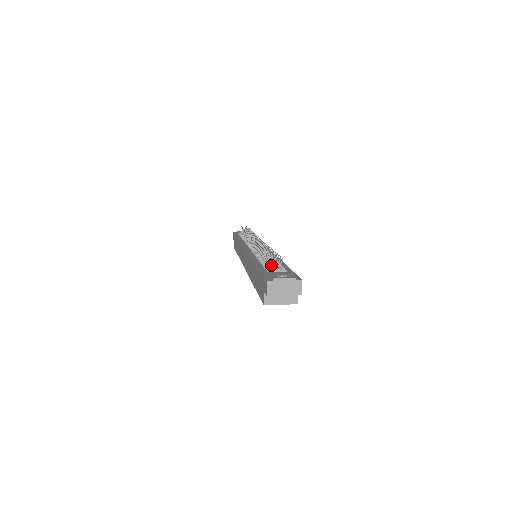
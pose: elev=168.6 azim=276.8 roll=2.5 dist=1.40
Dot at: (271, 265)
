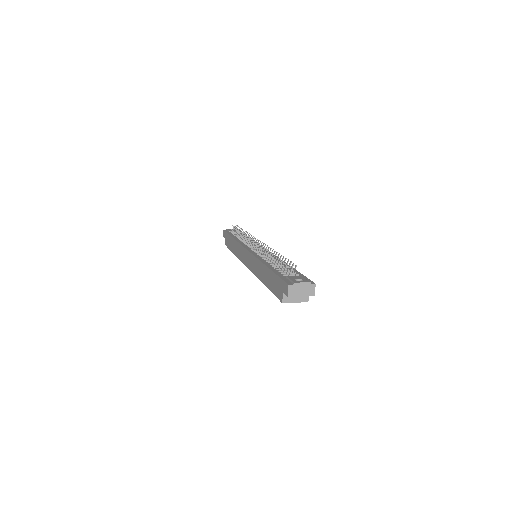
Dot at: (285, 269)
